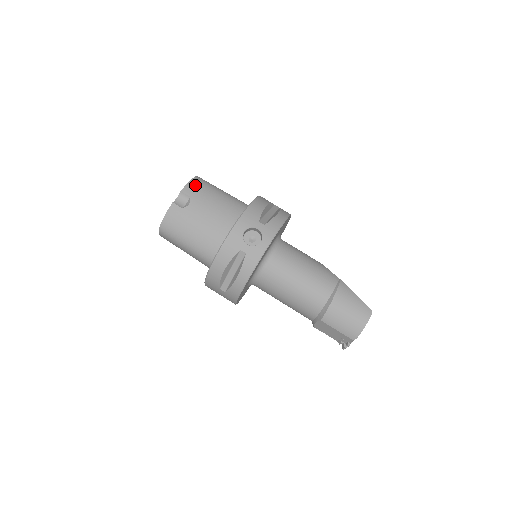
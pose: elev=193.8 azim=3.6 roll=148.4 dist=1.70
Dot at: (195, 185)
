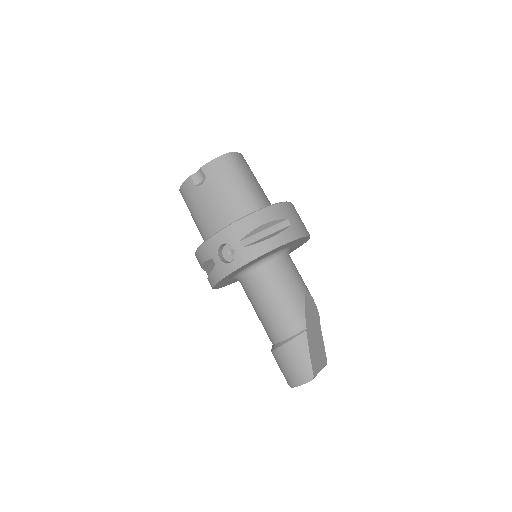
Dot at: (217, 166)
